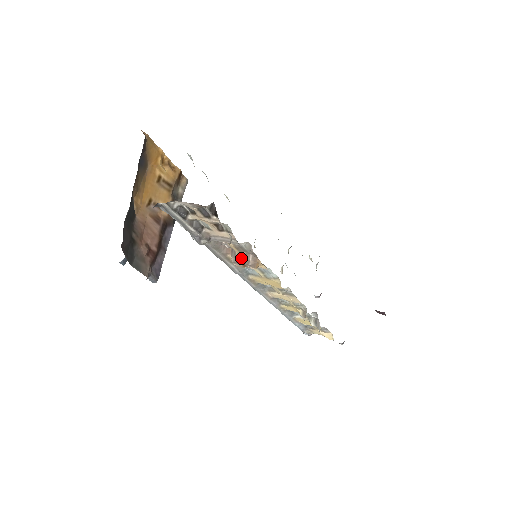
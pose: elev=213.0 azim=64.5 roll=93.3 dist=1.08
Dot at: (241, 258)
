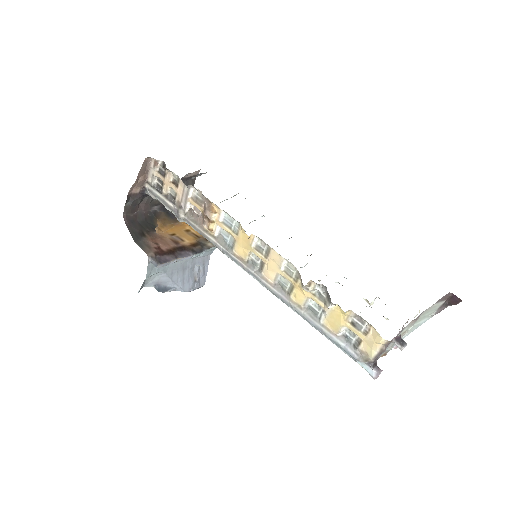
Dot at: (204, 213)
